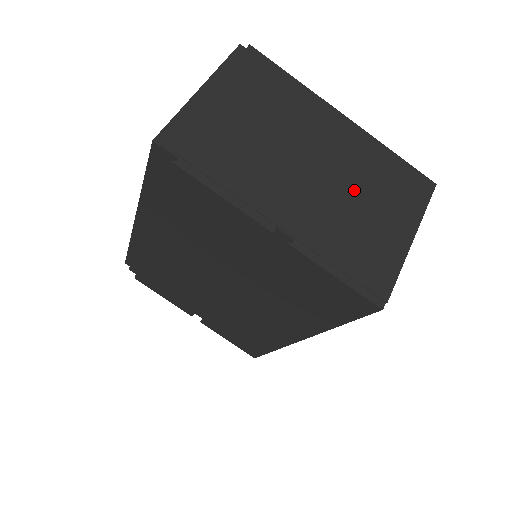
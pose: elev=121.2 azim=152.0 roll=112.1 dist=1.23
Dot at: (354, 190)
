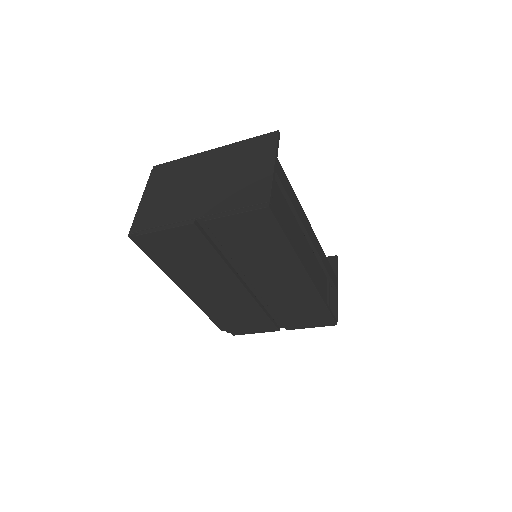
Dot at: (229, 173)
